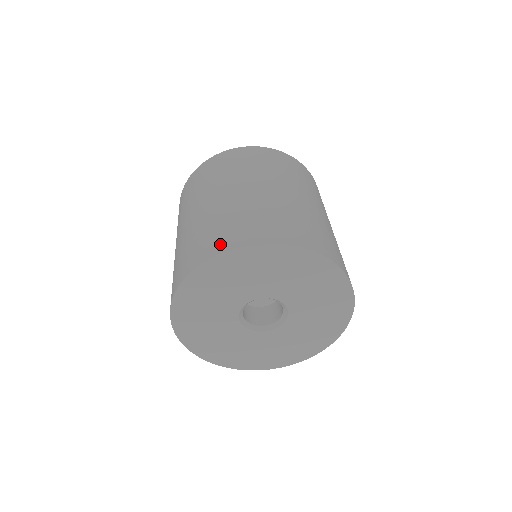
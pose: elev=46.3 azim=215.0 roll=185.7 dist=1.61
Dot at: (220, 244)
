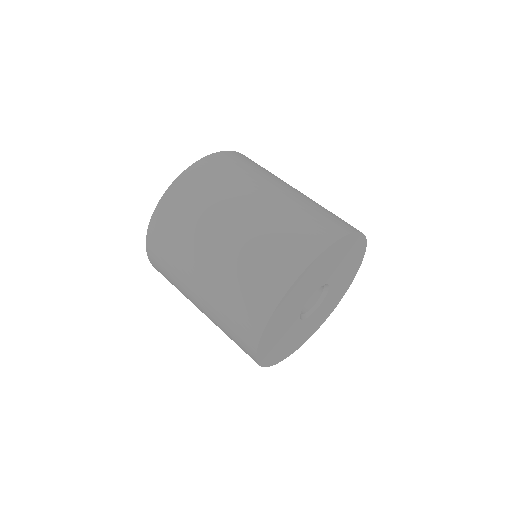
Dot at: (337, 228)
